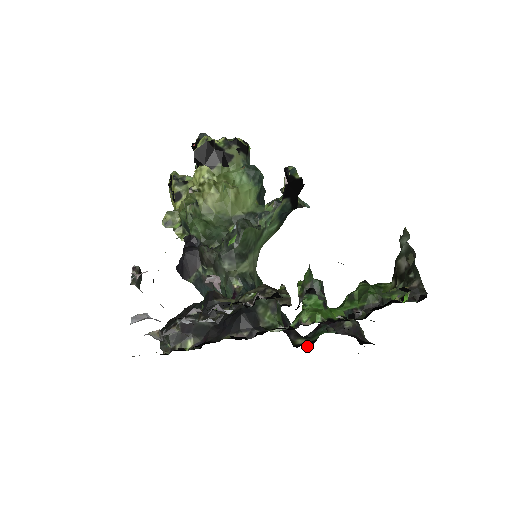
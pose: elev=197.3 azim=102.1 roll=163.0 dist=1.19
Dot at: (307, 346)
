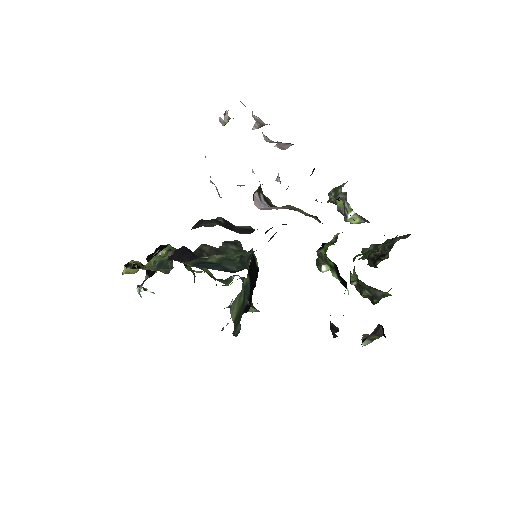
Dot at: occluded
